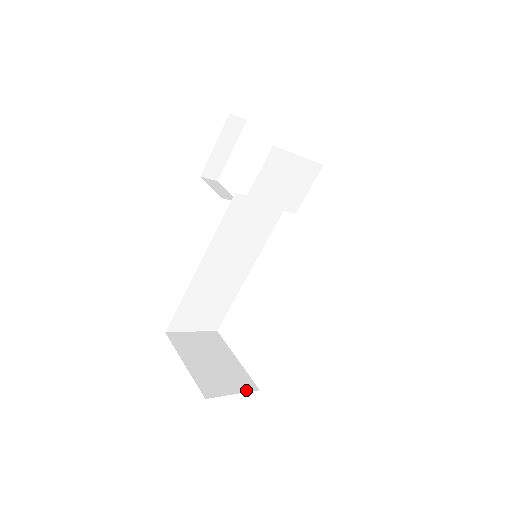
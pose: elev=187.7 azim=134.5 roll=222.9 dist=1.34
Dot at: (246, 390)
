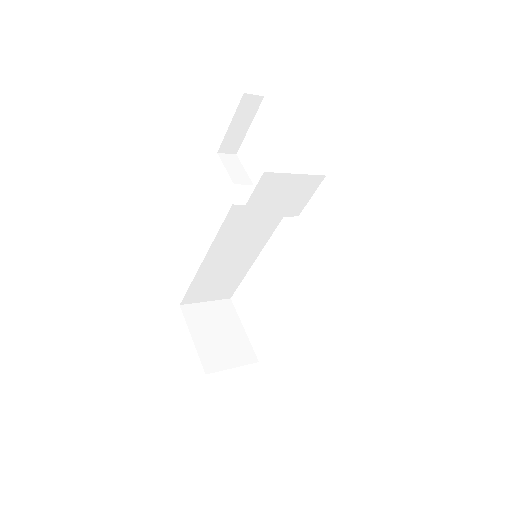
Dot at: (246, 363)
